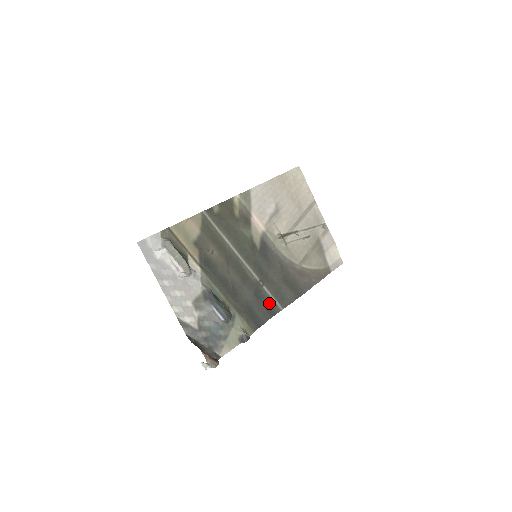
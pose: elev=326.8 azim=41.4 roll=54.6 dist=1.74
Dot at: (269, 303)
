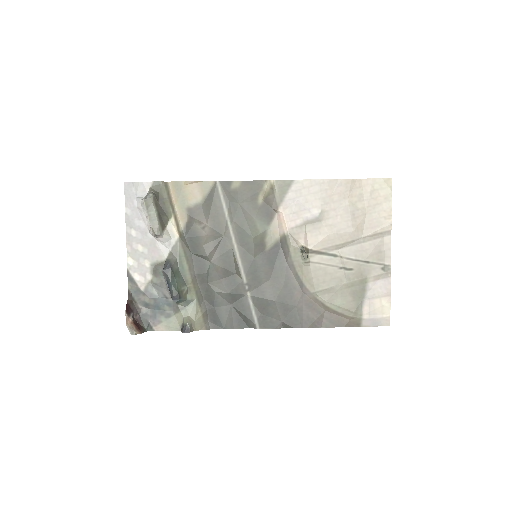
Dot at: (245, 312)
